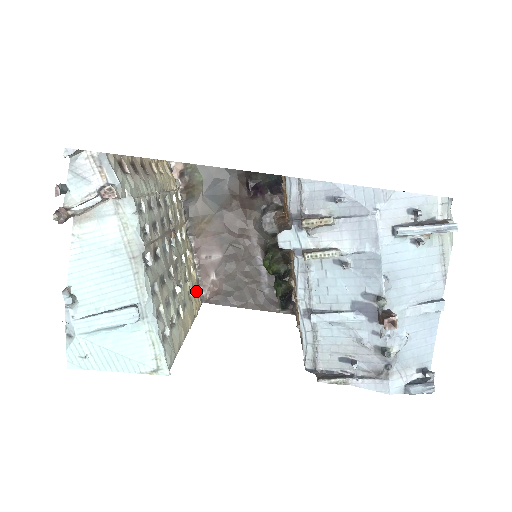
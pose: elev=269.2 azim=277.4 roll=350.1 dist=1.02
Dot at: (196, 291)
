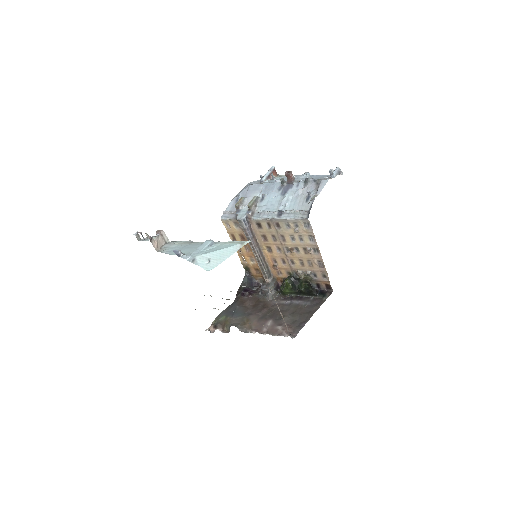
Dot at: occluded
